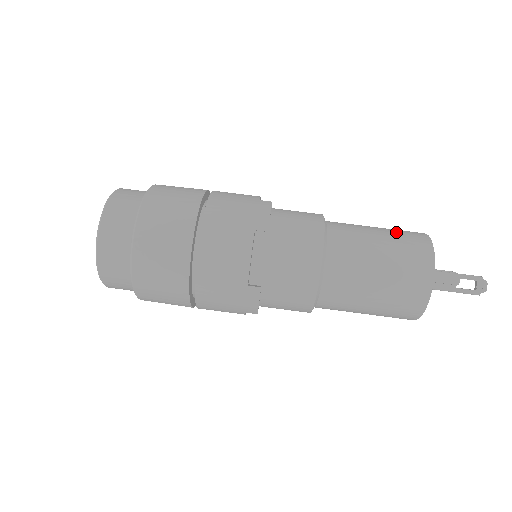
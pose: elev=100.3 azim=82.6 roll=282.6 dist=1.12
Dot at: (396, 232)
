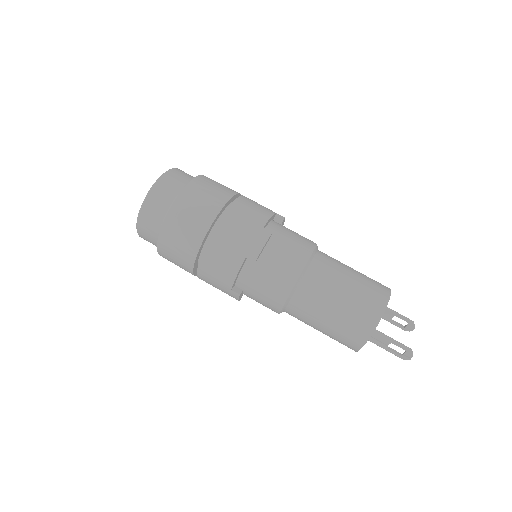
Dot at: (363, 289)
